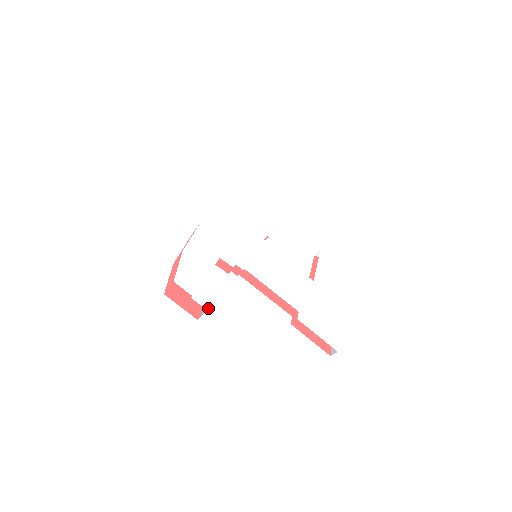
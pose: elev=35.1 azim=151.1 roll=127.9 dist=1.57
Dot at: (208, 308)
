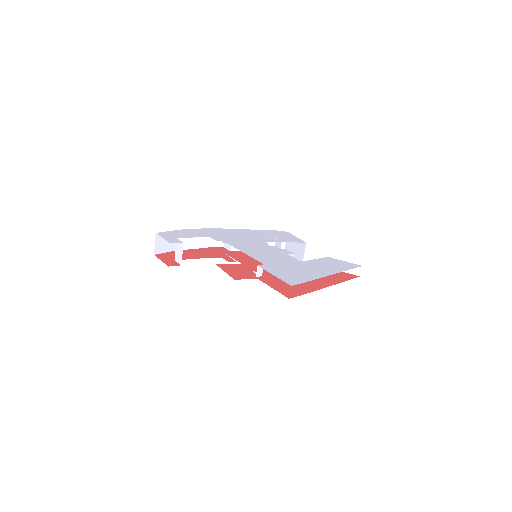
Dot at: occluded
